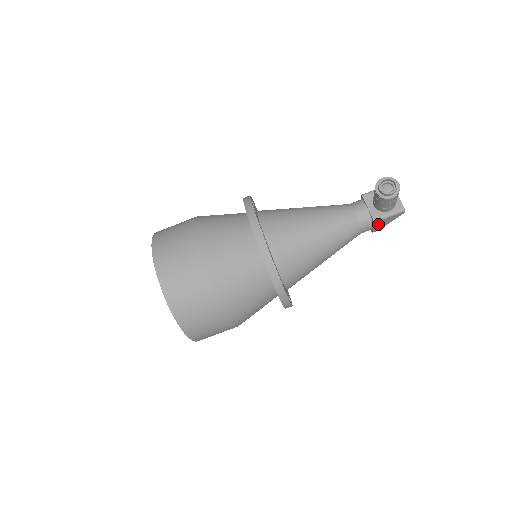
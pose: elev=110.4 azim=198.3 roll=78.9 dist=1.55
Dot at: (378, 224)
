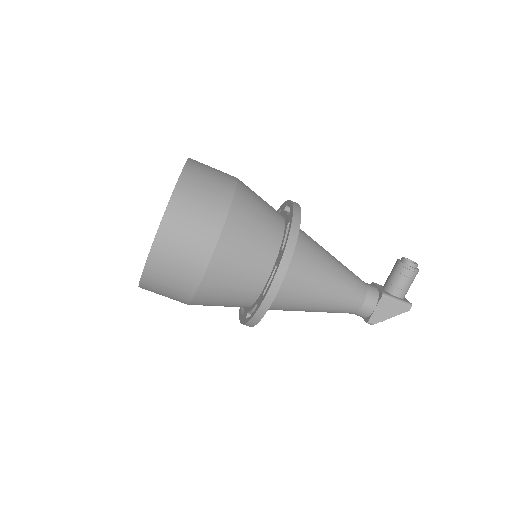
Dot at: (382, 306)
